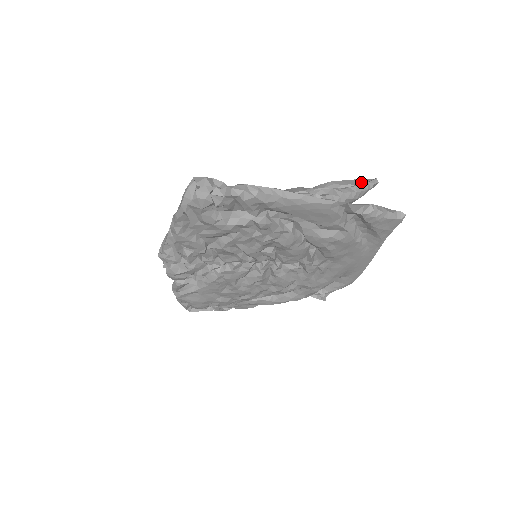
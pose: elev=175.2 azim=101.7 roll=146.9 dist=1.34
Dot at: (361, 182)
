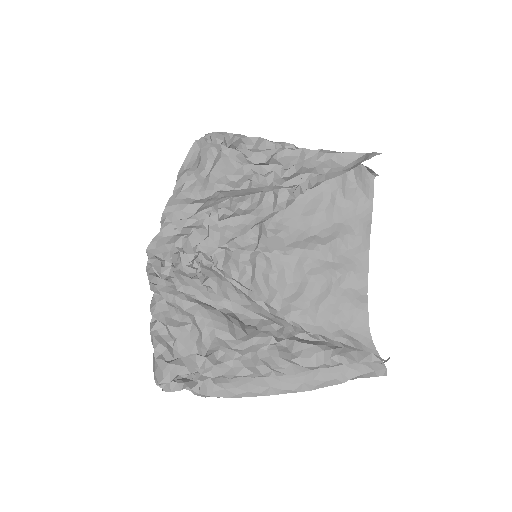
Dot at: (366, 356)
